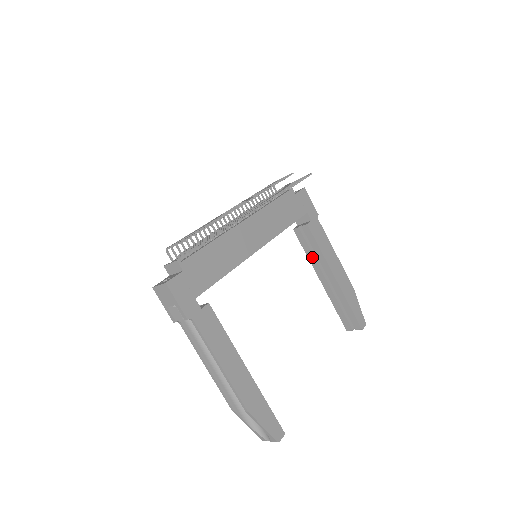
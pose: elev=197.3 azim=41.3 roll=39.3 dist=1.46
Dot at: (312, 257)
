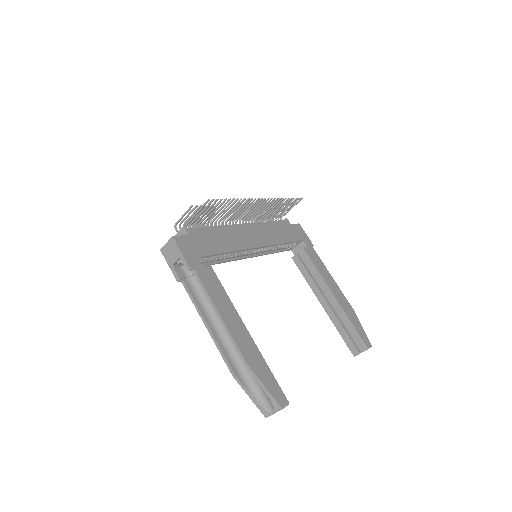
Dot at: (311, 281)
